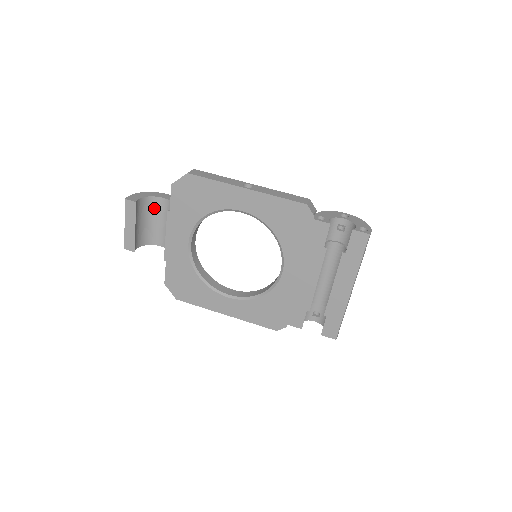
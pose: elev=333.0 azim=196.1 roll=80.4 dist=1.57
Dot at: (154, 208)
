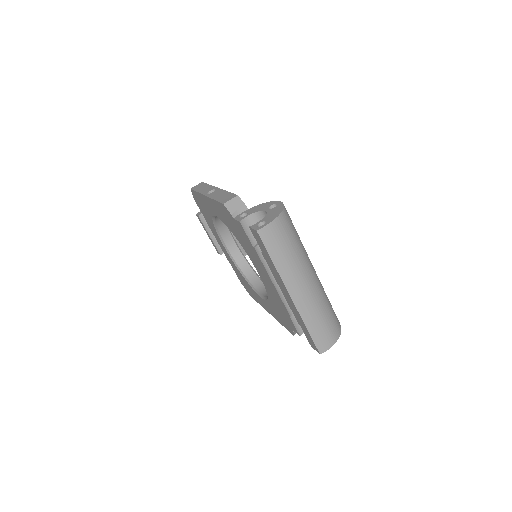
Dot at: occluded
